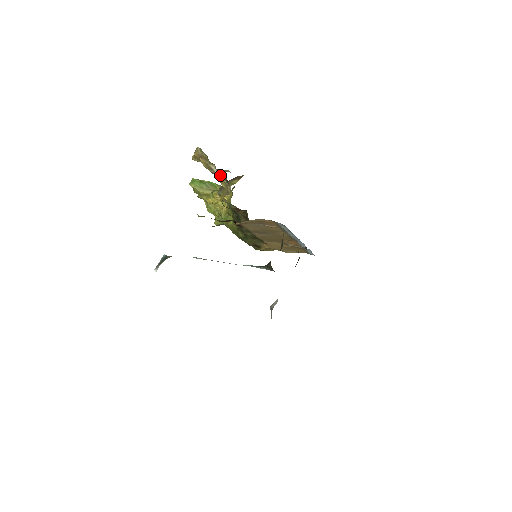
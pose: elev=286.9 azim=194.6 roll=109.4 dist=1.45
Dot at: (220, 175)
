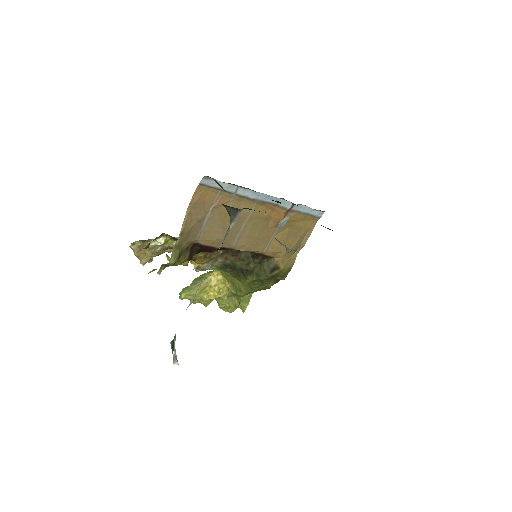
Dot at: (163, 241)
